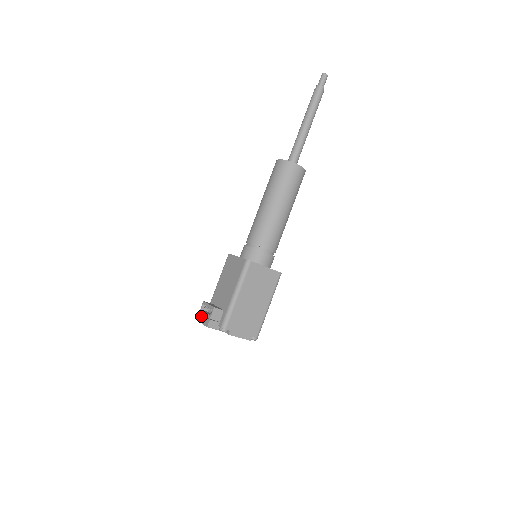
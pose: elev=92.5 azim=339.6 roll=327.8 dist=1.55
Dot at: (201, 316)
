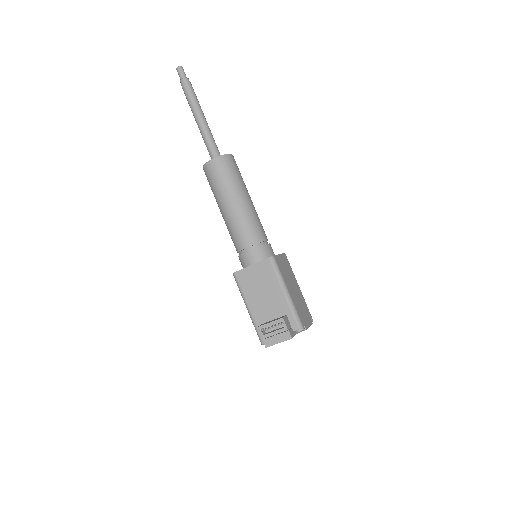
Dot at: (271, 339)
